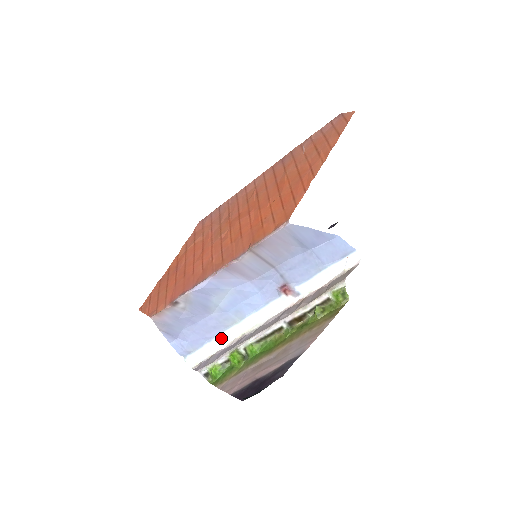
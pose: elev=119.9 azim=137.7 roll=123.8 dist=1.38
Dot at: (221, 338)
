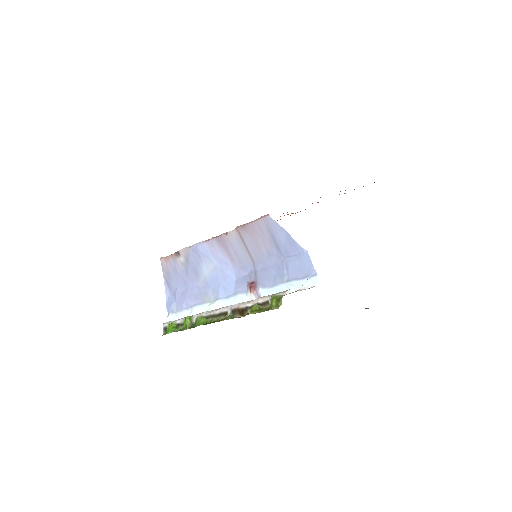
Dot at: (195, 309)
